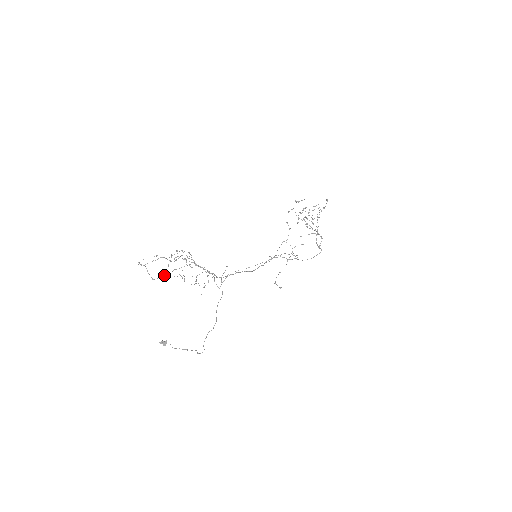
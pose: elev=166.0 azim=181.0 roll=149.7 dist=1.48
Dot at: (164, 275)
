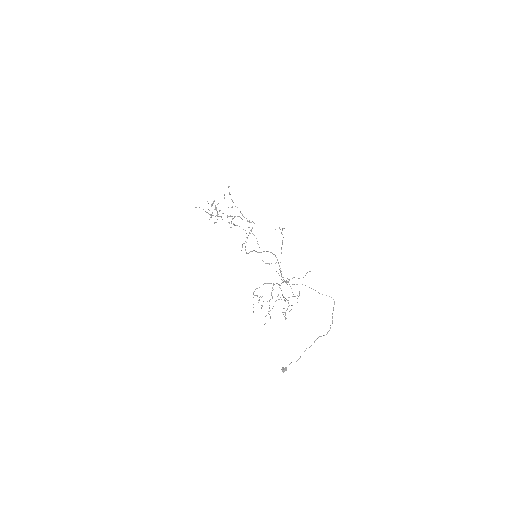
Dot at: occluded
